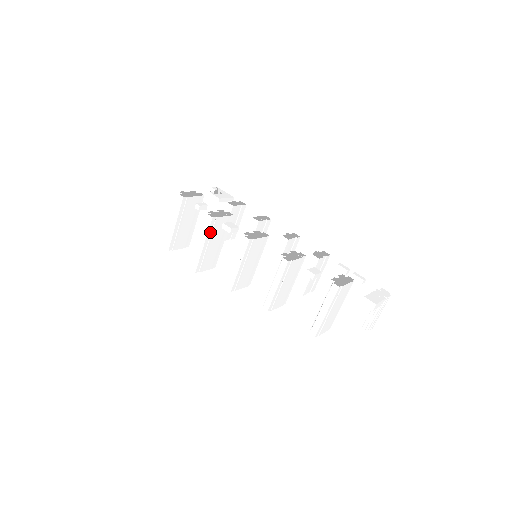
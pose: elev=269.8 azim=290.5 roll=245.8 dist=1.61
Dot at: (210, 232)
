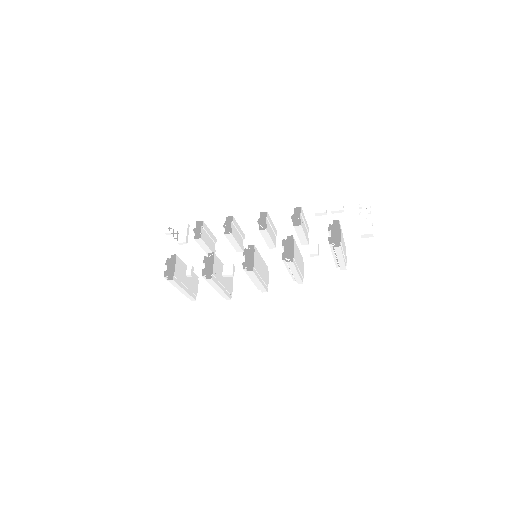
Dot at: (217, 281)
